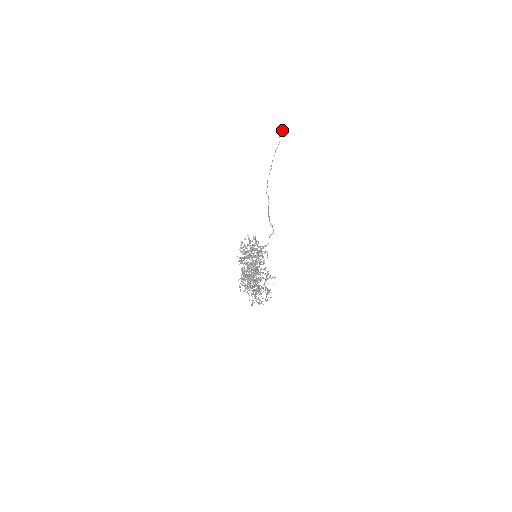
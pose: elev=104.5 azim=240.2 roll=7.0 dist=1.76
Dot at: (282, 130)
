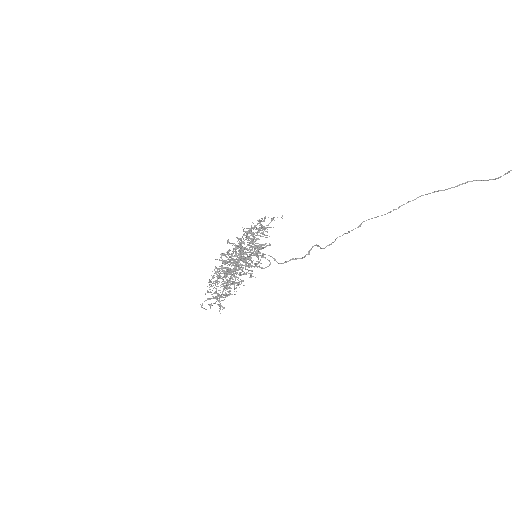
Dot at: out of frame
